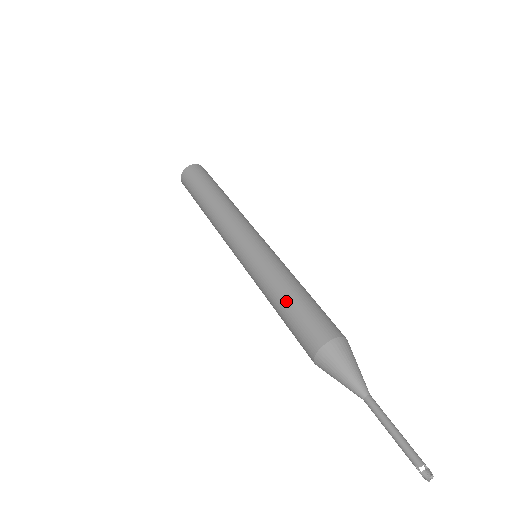
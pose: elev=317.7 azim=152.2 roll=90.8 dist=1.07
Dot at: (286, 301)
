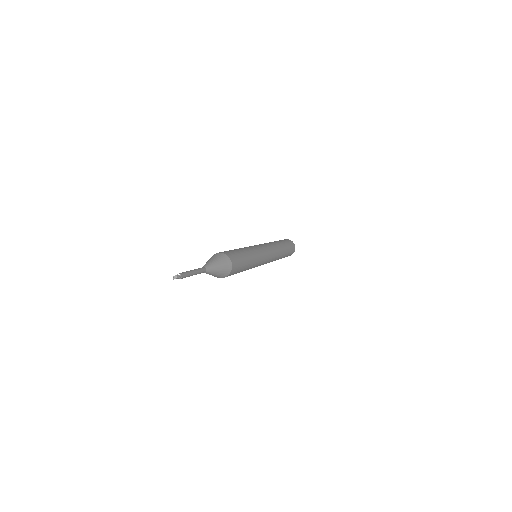
Dot at: (234, 249)
